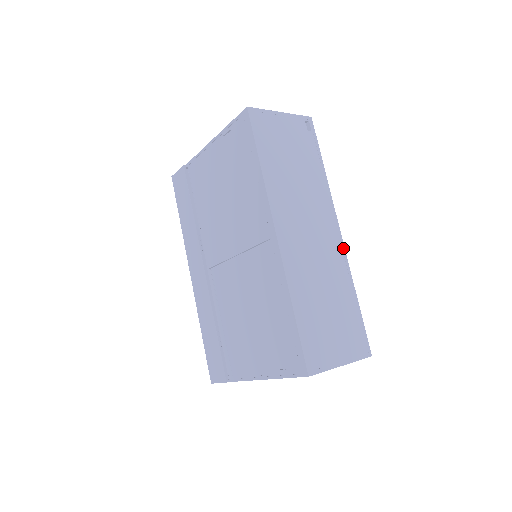
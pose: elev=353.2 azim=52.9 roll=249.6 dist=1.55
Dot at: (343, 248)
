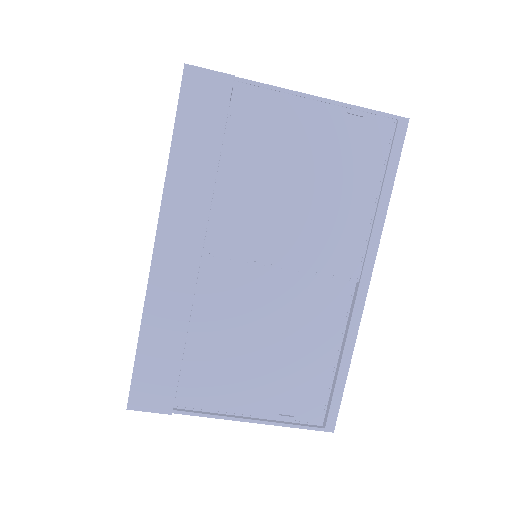
Dot at: occluded
